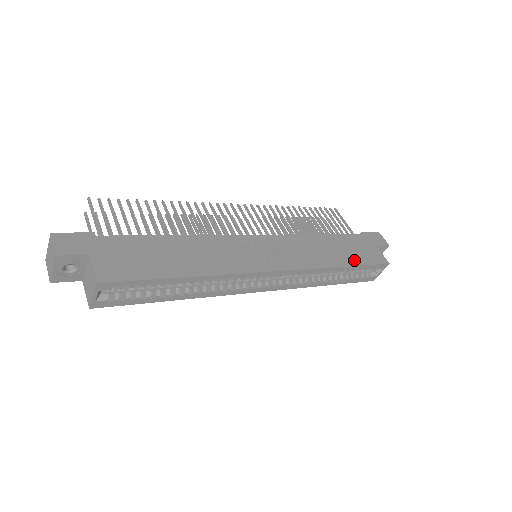
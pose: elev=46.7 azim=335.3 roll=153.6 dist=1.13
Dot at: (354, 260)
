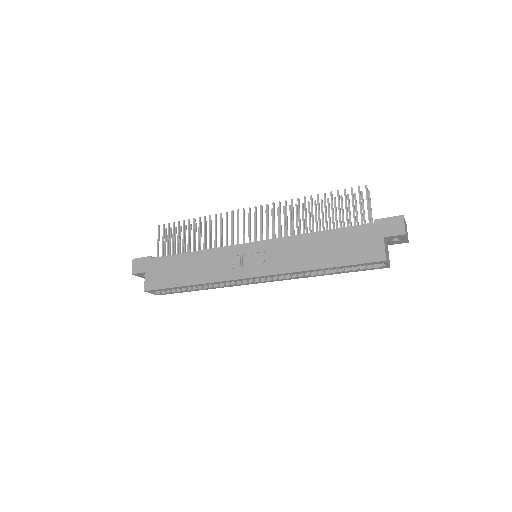
Dot at: (338, 260)
